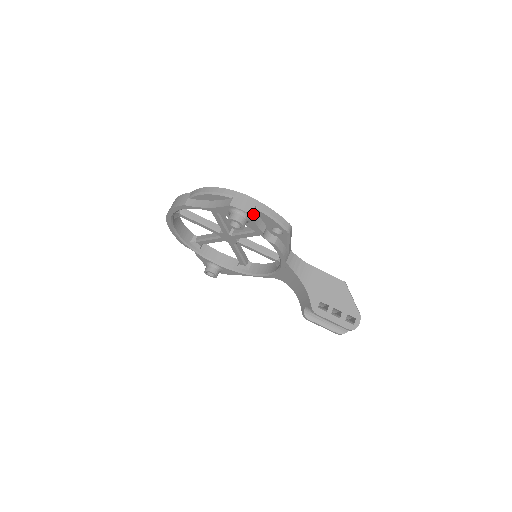
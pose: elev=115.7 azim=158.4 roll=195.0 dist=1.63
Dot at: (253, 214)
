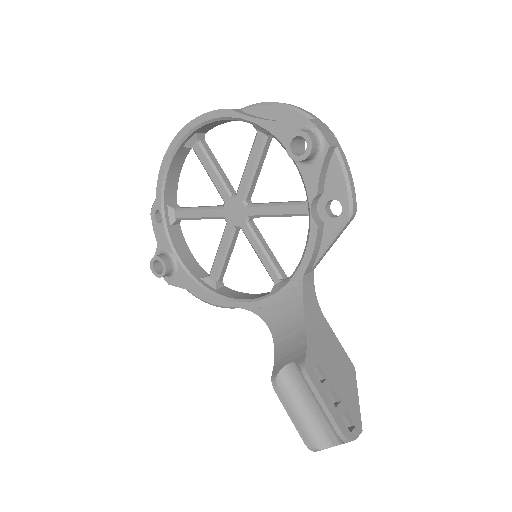
Dot at: (329, 151)
